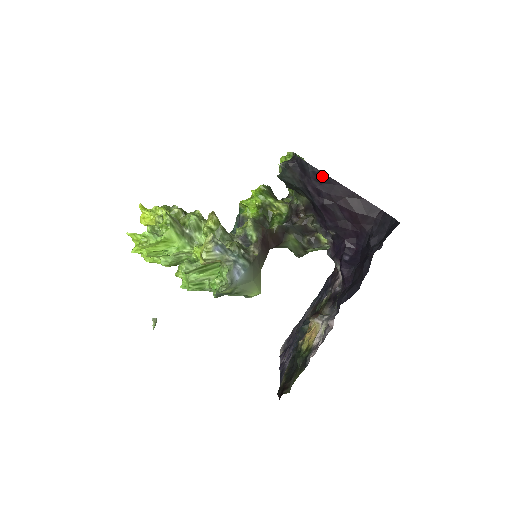
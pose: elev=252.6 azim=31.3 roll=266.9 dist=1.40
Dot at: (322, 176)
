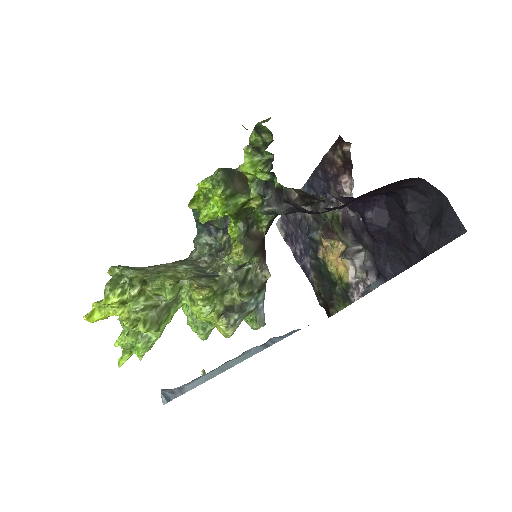
Dot at: occluded
